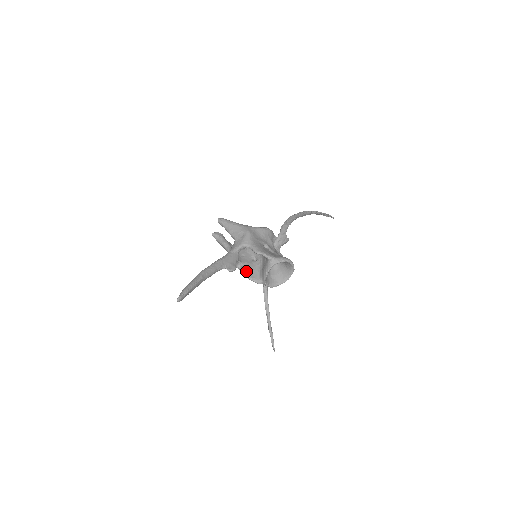
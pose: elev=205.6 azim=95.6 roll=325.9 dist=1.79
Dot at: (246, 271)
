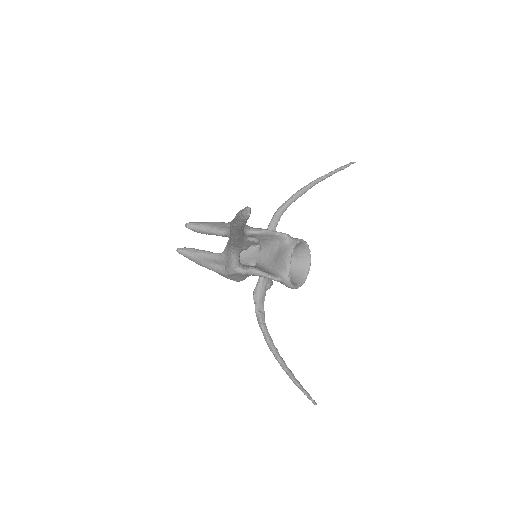
Dot at: (256, 268)
